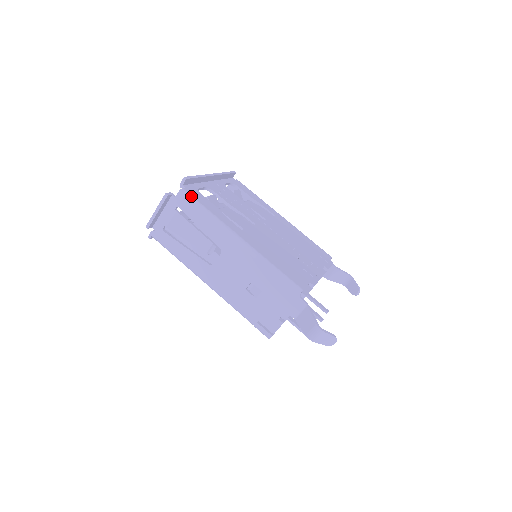
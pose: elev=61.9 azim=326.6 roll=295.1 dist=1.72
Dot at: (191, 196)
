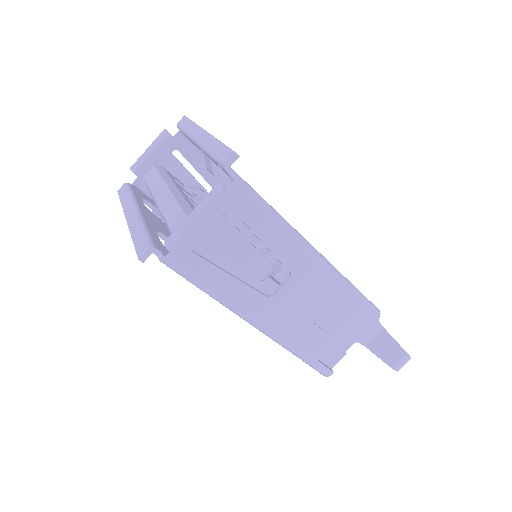
Dot at: (253, 189)
